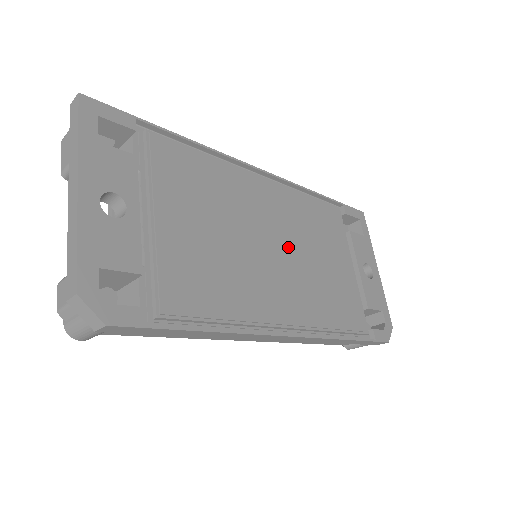
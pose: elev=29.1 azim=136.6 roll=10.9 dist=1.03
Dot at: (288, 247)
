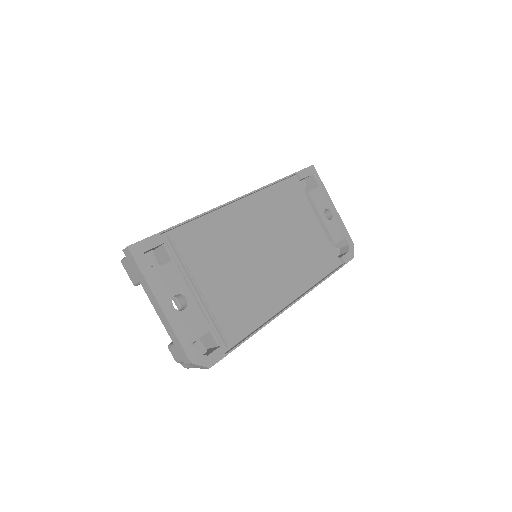
Dot at: (274, 244)
